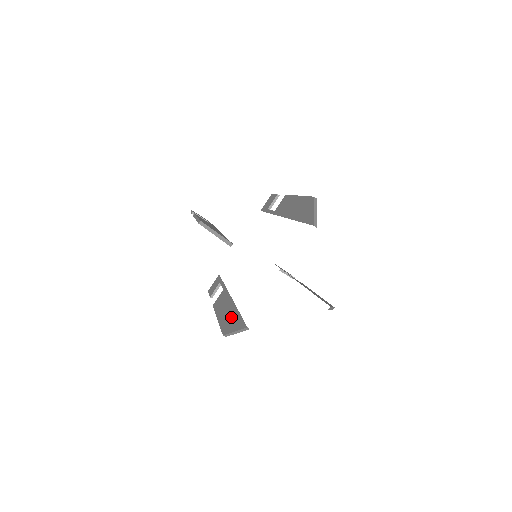
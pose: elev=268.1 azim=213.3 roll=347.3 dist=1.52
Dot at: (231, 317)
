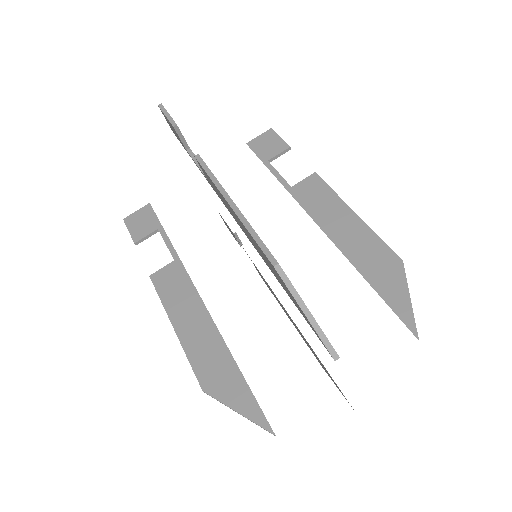
Dot at: (219, 364)
